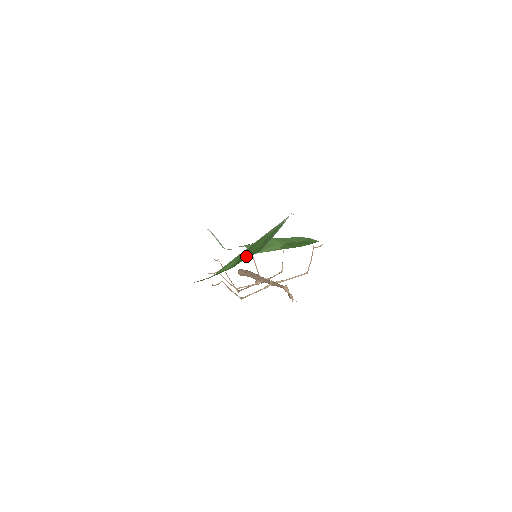
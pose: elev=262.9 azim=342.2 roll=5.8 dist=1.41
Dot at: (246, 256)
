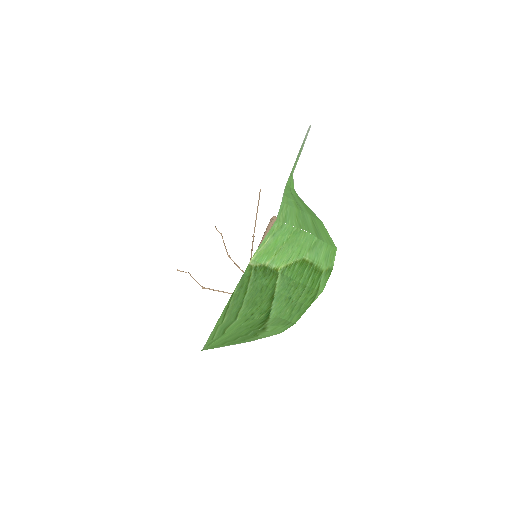
Dot at: occluded
